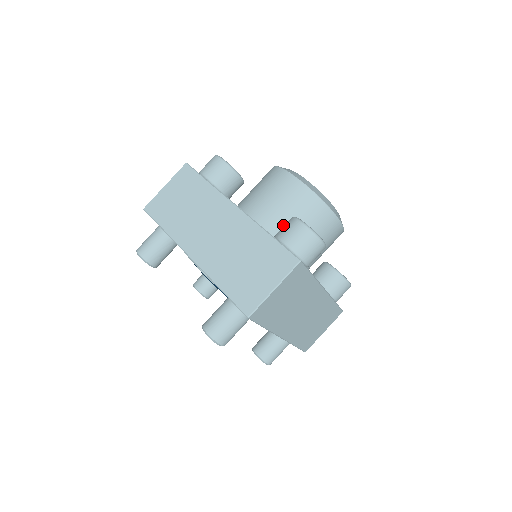
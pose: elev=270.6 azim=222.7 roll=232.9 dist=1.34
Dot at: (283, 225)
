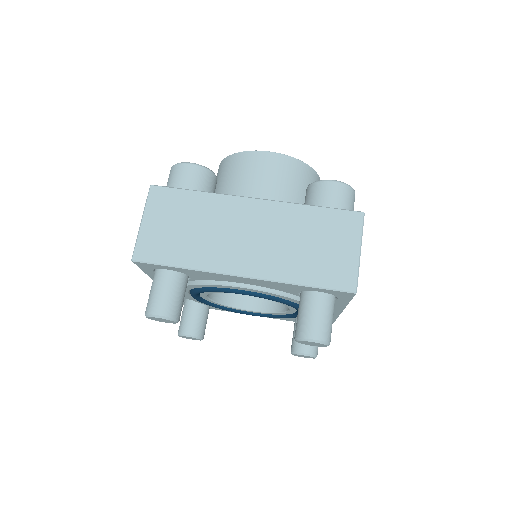
Dot at: occluded
